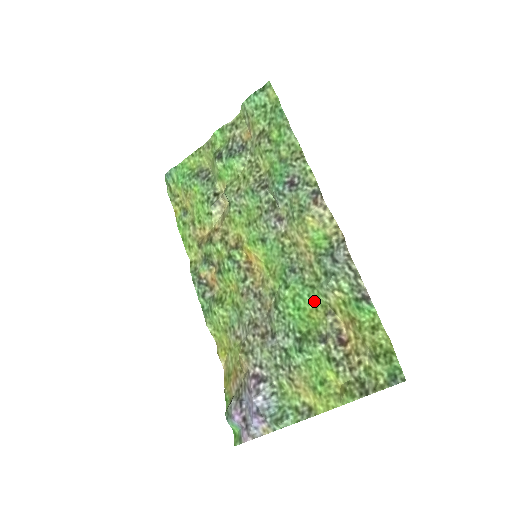
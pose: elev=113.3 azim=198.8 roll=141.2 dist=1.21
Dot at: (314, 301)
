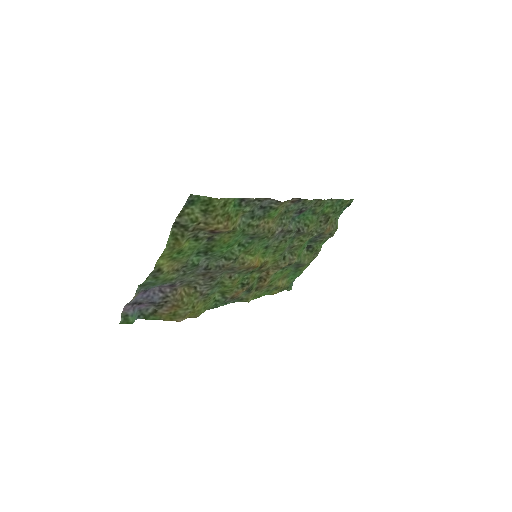
Dot at: (236, 236)
